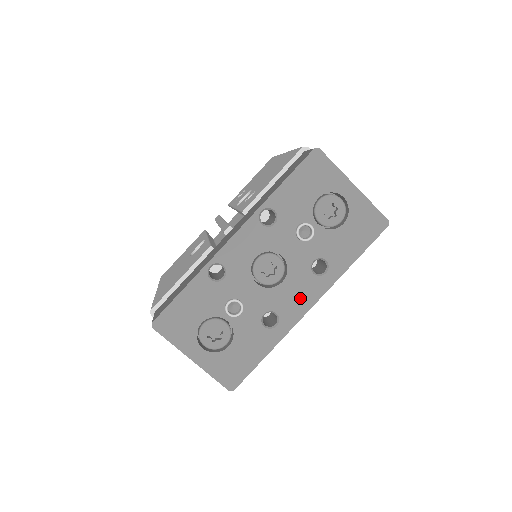
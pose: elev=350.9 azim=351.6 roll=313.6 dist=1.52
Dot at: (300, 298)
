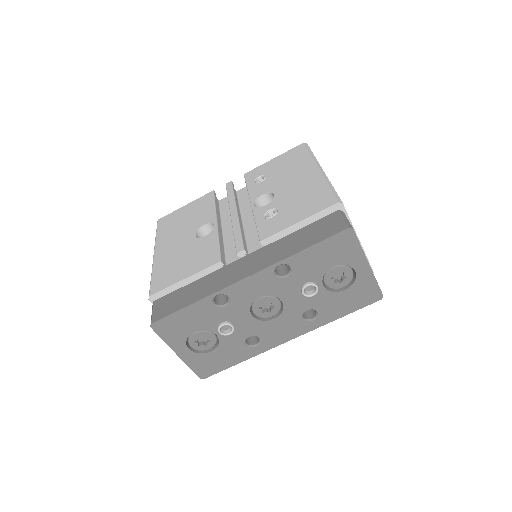
Dot at: (284, 332)
